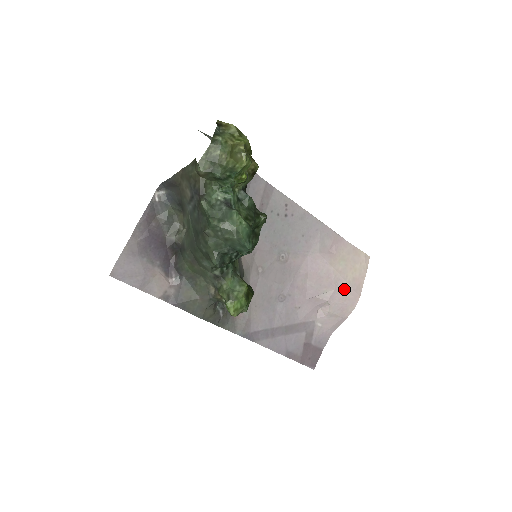
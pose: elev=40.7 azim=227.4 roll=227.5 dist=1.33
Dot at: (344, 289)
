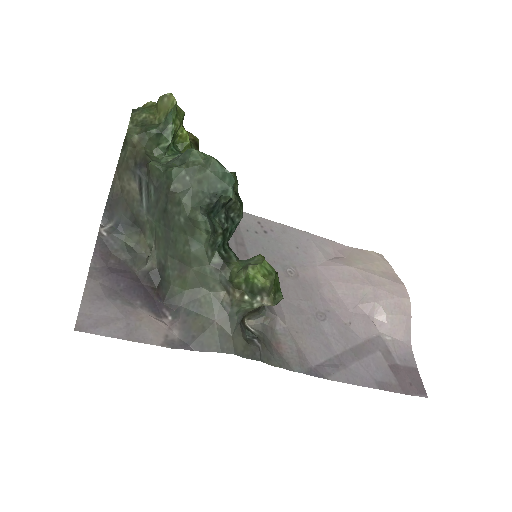
Dot at: (382, 283)
